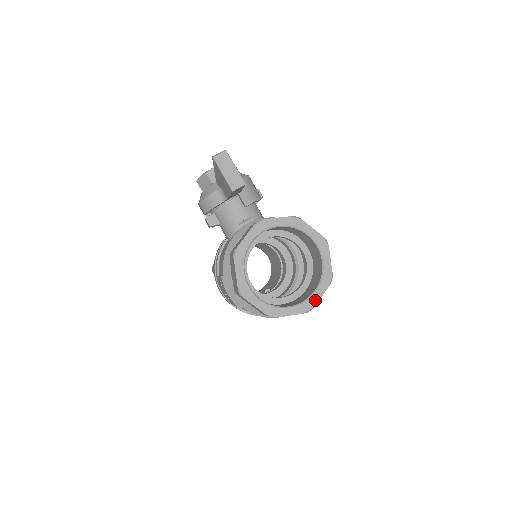
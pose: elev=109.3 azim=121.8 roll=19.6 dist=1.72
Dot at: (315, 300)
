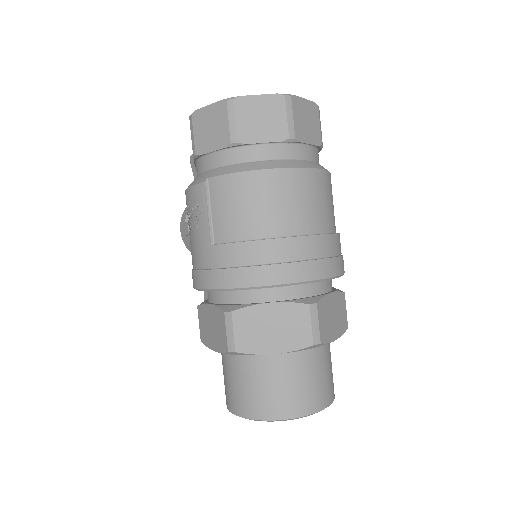
Dot at: (295, 98)
